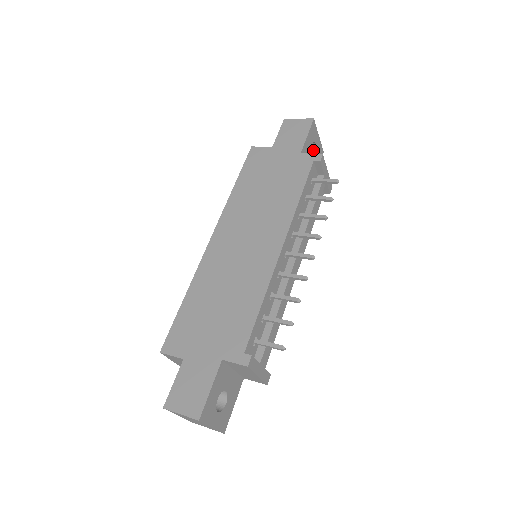
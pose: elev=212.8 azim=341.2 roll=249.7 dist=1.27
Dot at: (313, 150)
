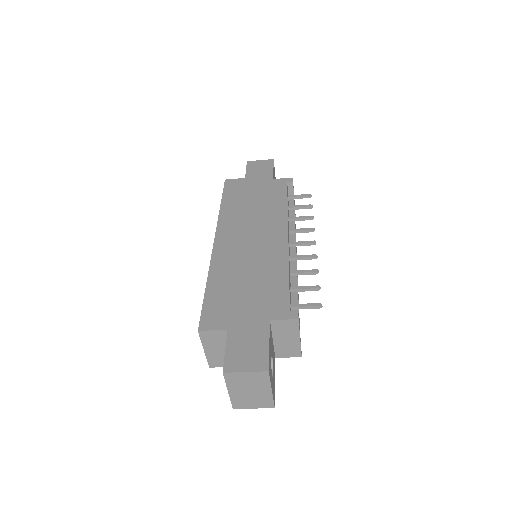
Dot at: occluded
